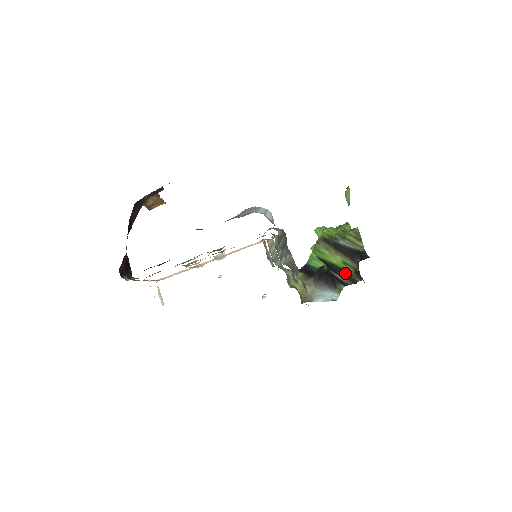
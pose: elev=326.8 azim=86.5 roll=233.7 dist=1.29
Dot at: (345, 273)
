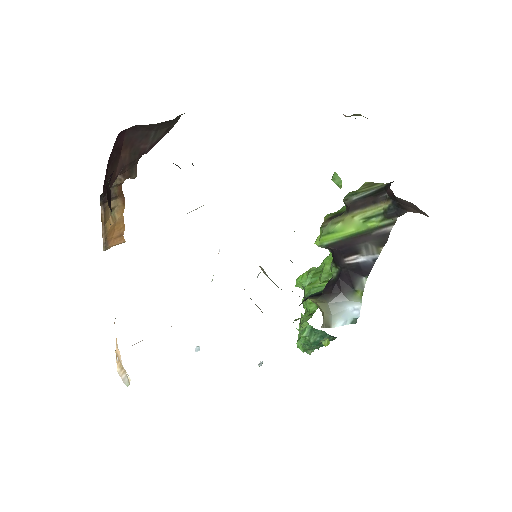
Dot at: (369, 236)
